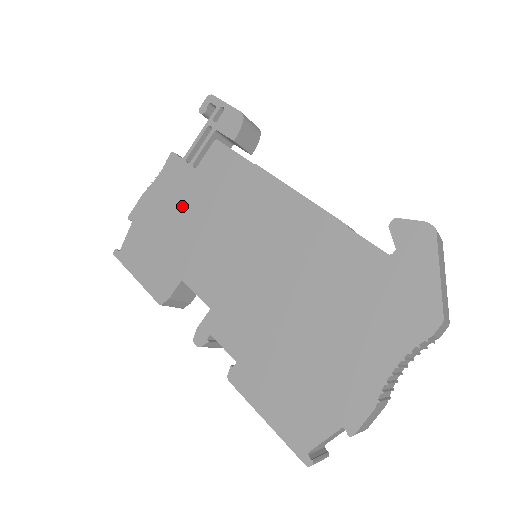
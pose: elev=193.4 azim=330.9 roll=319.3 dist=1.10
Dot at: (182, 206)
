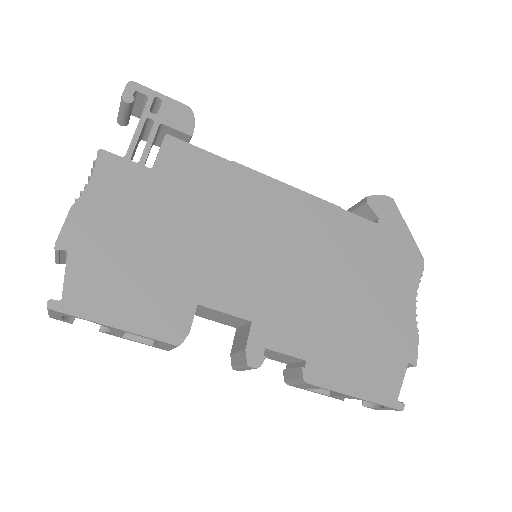
Dot at: (153, 216)
